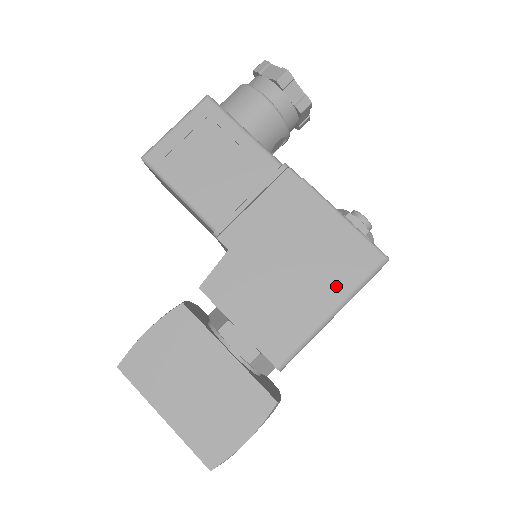
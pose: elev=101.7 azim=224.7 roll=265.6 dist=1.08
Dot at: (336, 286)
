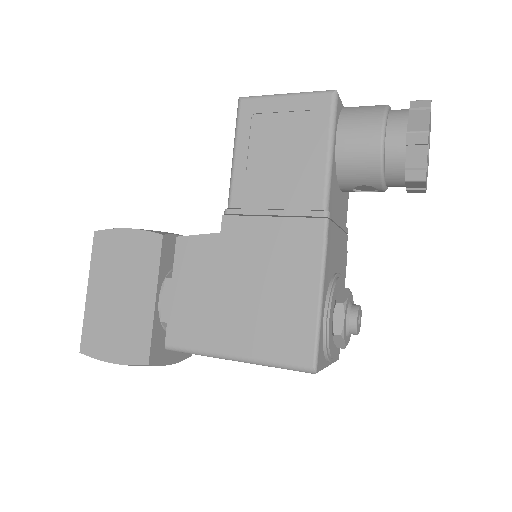
Dot at: (257, 344)
